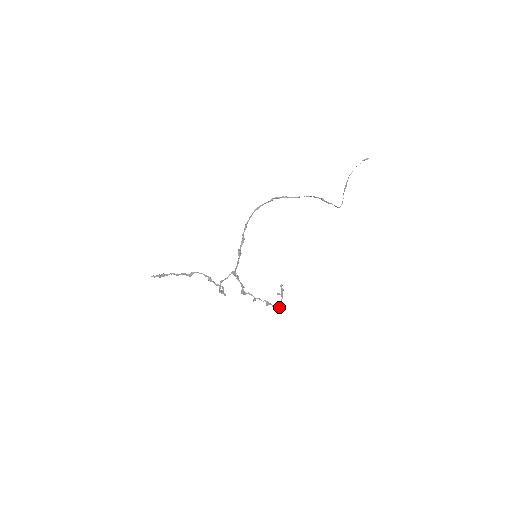
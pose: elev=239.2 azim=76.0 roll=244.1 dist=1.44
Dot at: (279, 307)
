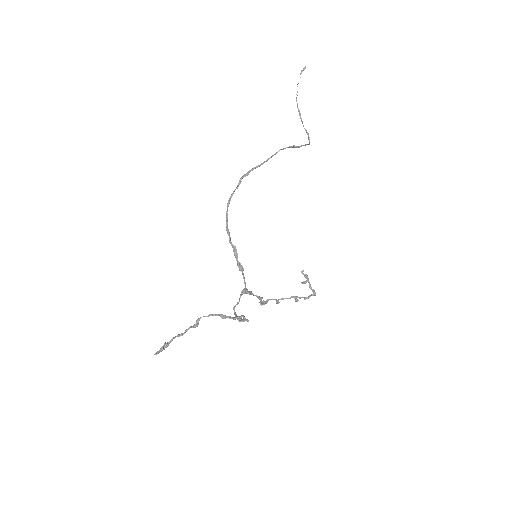
Dot at: (311, 295)
